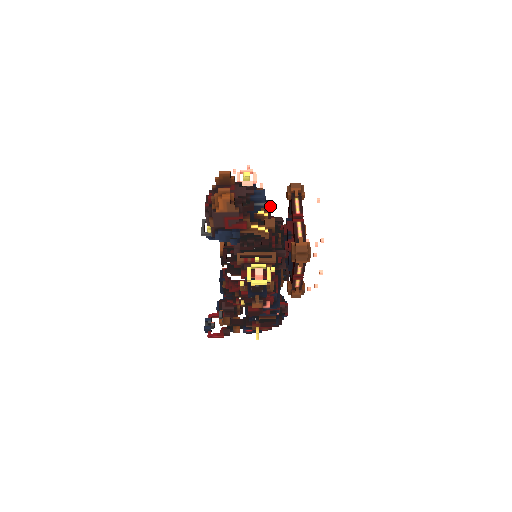
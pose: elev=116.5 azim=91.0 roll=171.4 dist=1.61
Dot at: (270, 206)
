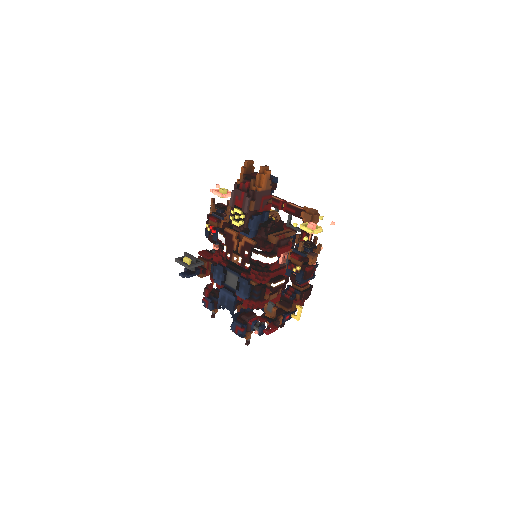
Dot at: occluded
